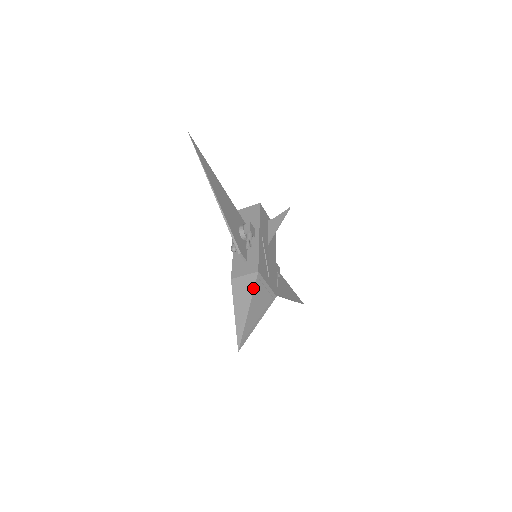
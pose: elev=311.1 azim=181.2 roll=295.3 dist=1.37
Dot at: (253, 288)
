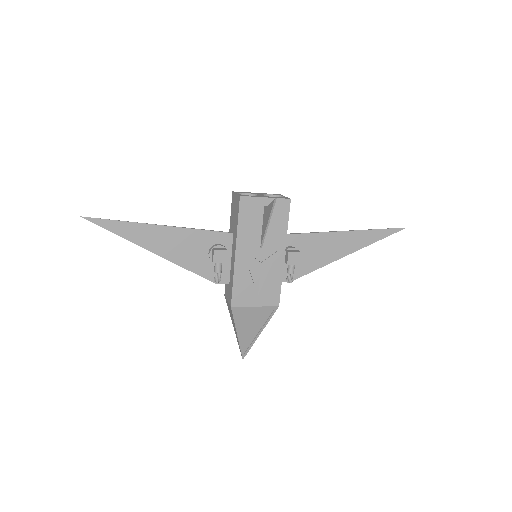
Dot at: (233, 319)
